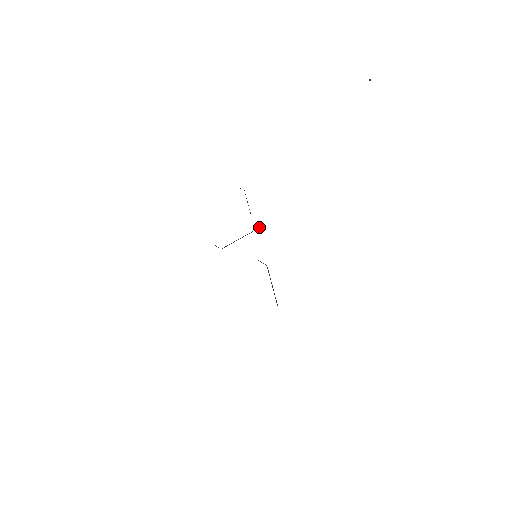
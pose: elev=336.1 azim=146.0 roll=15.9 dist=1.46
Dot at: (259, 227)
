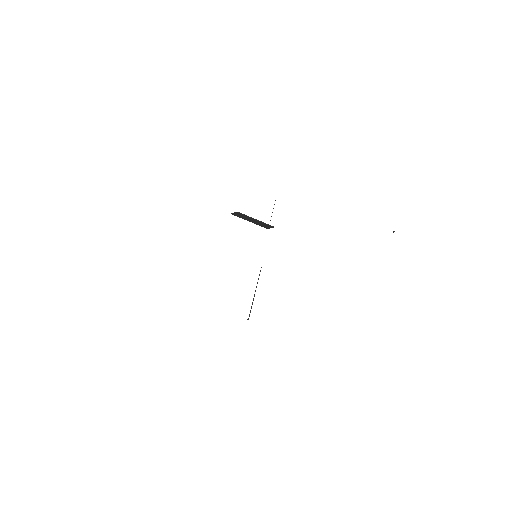
Dot at: occluded
